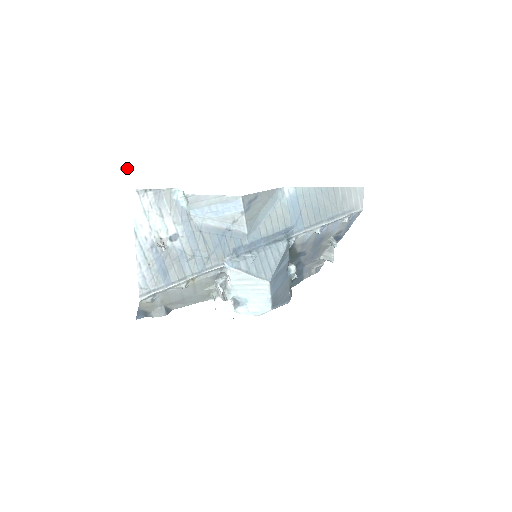
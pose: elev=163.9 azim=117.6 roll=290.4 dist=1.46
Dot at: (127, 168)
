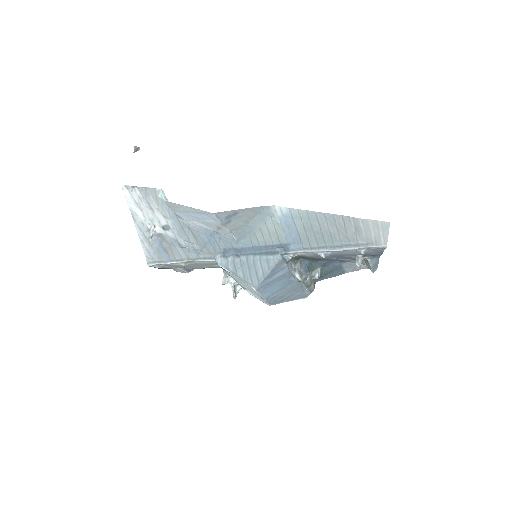
Dot at: (139, 148)
